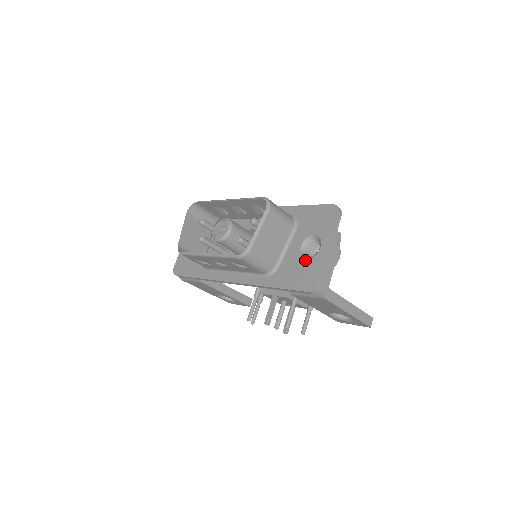
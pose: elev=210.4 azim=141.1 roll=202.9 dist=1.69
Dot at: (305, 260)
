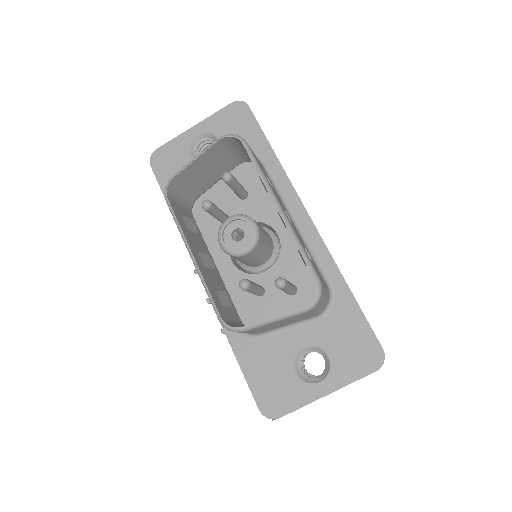
Dot at: (291, 372)
